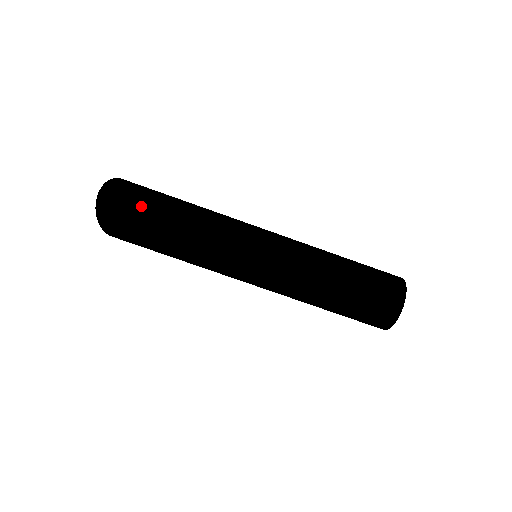
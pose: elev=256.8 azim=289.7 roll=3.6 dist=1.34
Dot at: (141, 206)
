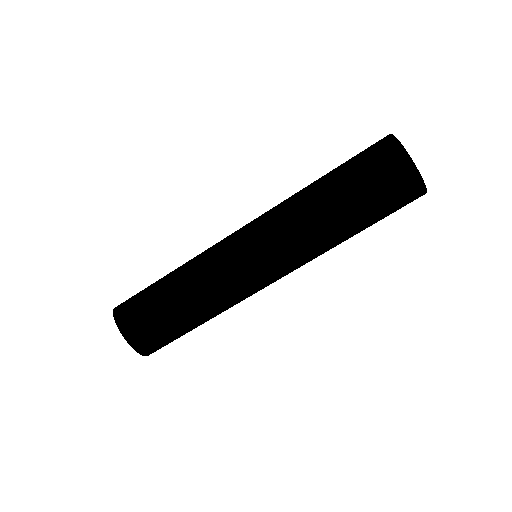
Dot at: (134, 315)
